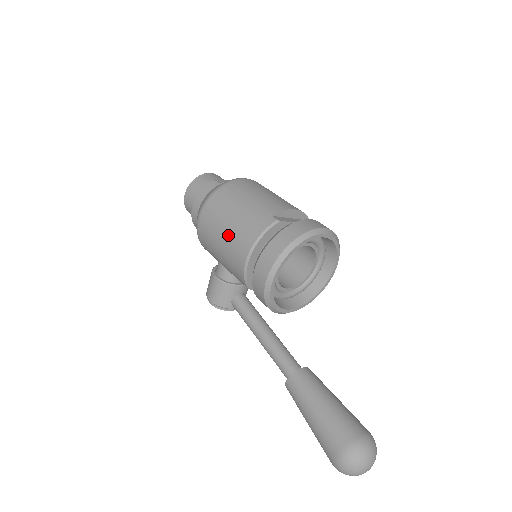
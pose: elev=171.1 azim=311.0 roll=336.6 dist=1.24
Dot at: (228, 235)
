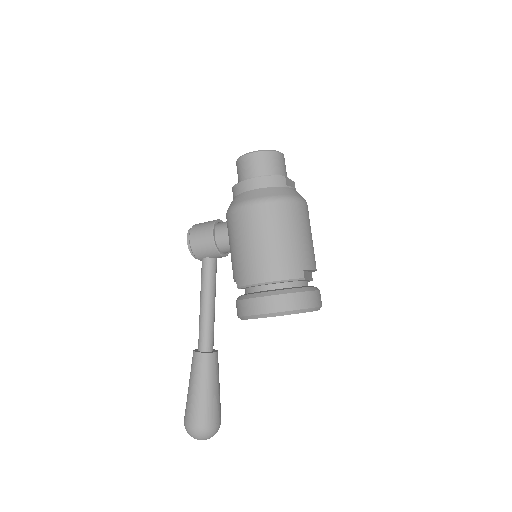
Dot at: (264, 250)
